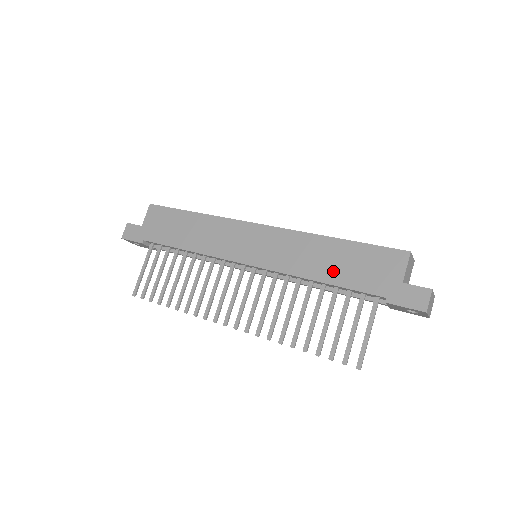
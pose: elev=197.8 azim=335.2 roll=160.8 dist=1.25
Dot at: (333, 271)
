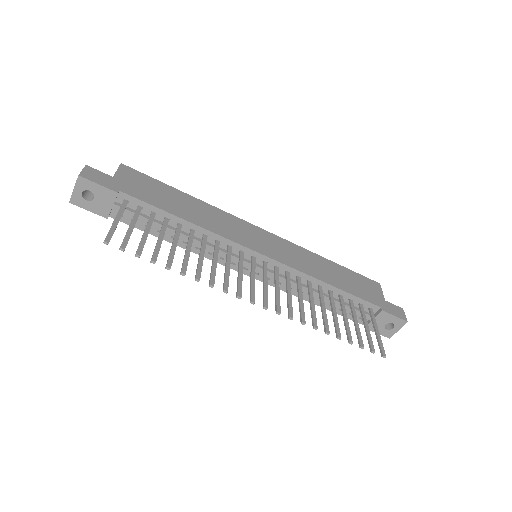
Dot at: (338, 281)
